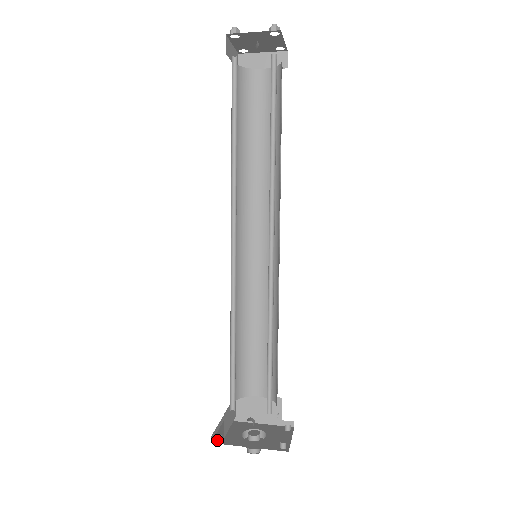
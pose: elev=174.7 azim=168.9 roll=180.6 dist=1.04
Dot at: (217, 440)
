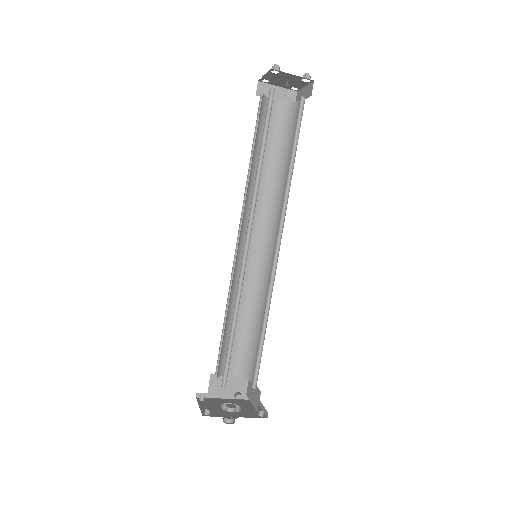
Dot at: (207, 413)
